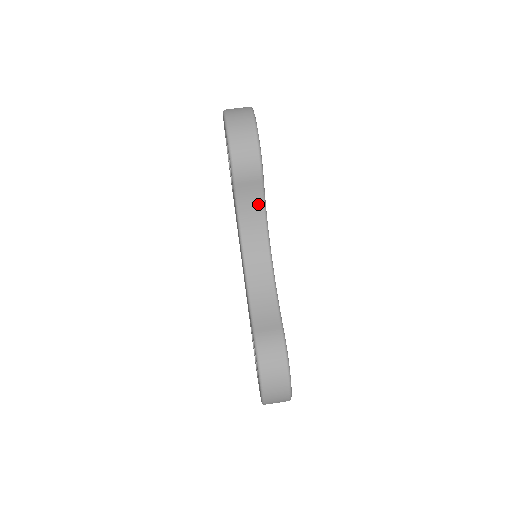
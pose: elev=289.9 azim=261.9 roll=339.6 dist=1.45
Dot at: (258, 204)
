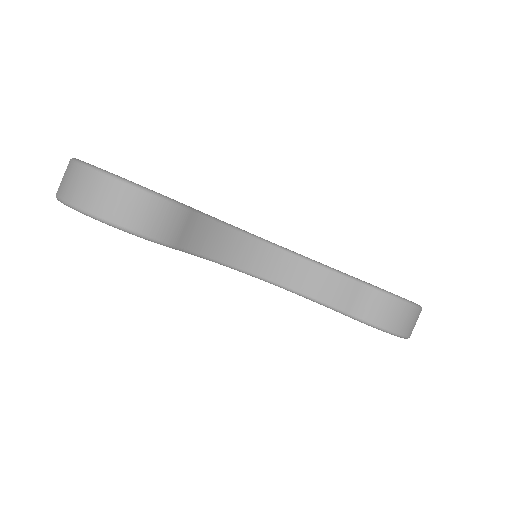
Dot at: (211, 228)
